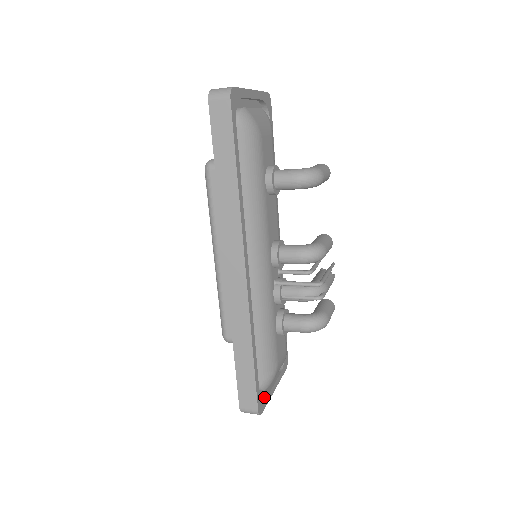
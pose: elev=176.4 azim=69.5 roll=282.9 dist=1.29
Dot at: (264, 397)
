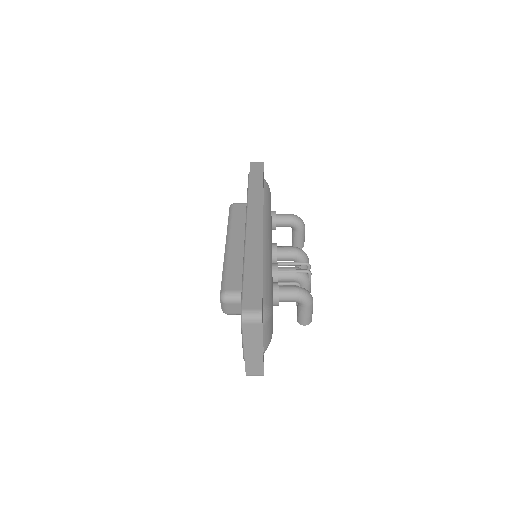
Dot at: occluded
